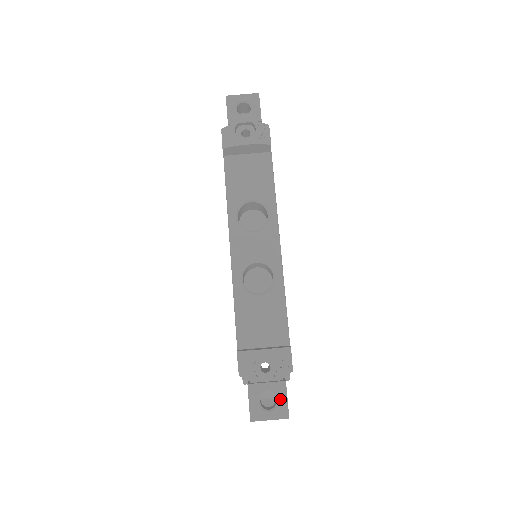
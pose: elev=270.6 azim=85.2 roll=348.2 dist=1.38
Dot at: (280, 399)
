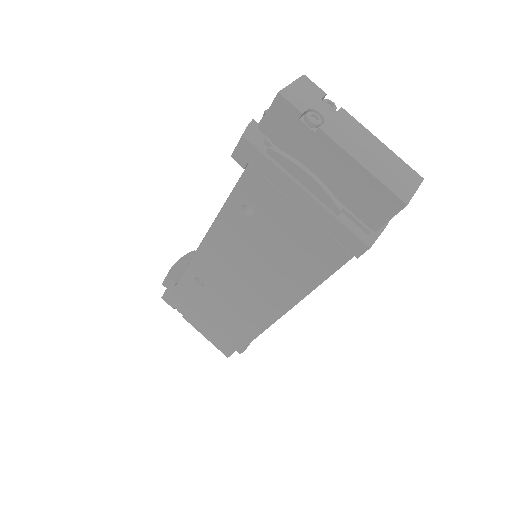
Dot at: occluded
